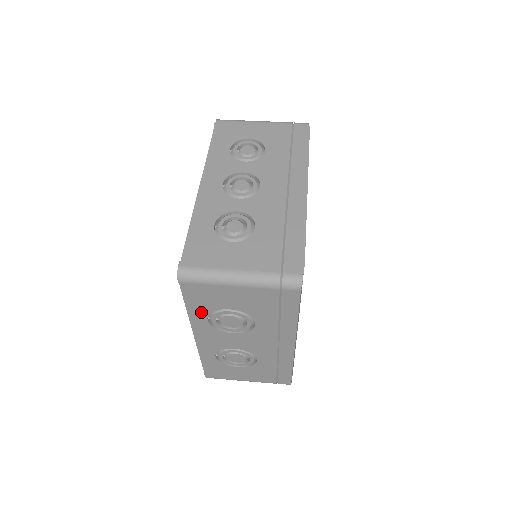
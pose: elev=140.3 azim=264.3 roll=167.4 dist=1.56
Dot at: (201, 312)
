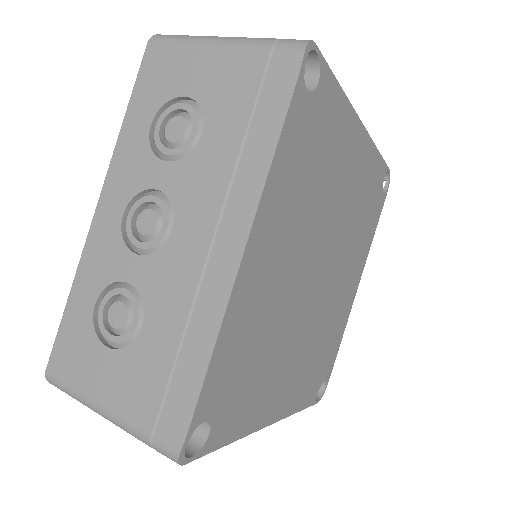
Dot at: occluded
